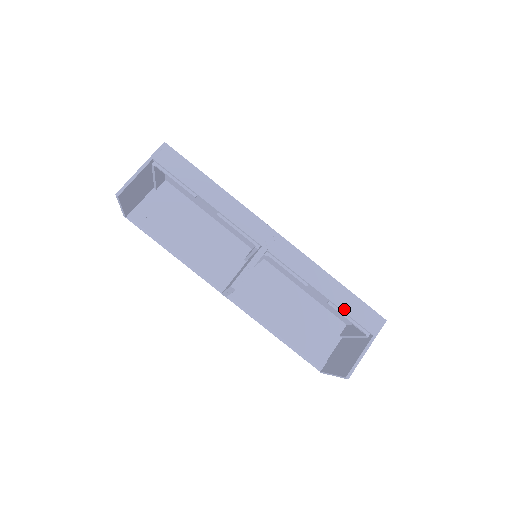
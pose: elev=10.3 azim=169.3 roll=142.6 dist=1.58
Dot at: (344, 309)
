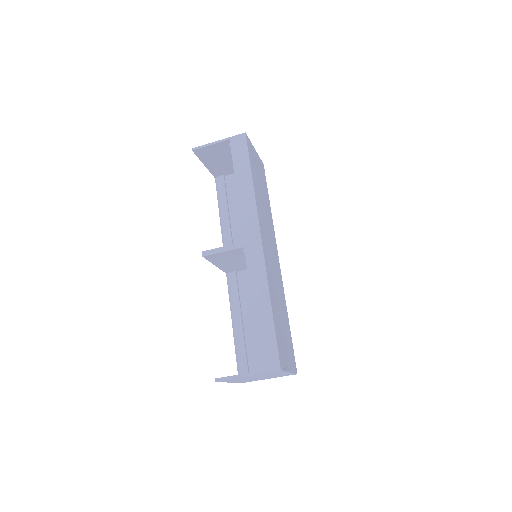
Dot at: (258, 332)
